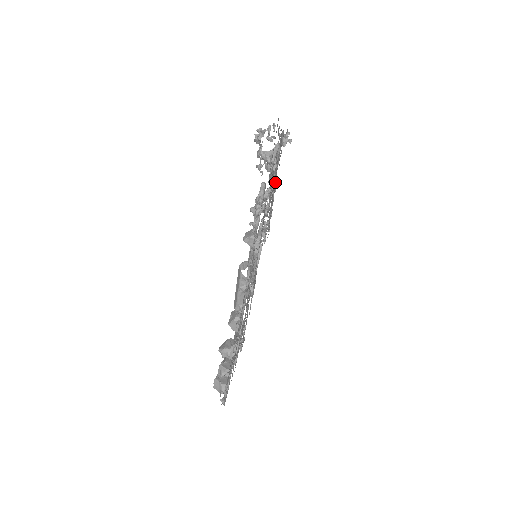
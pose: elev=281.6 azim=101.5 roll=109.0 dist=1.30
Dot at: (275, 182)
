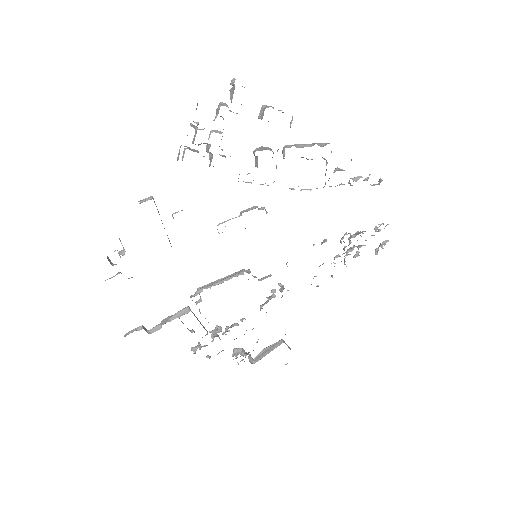
Dot at: occluded
